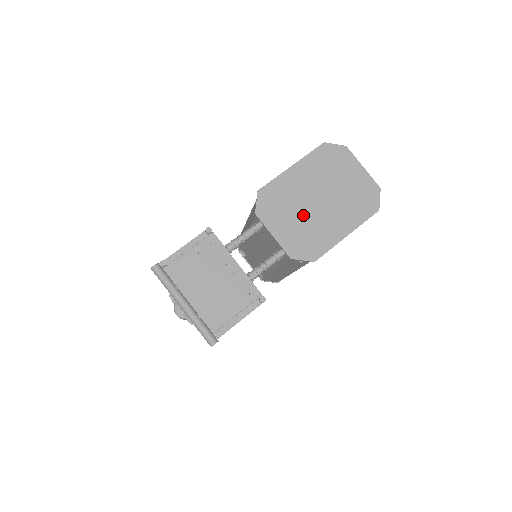
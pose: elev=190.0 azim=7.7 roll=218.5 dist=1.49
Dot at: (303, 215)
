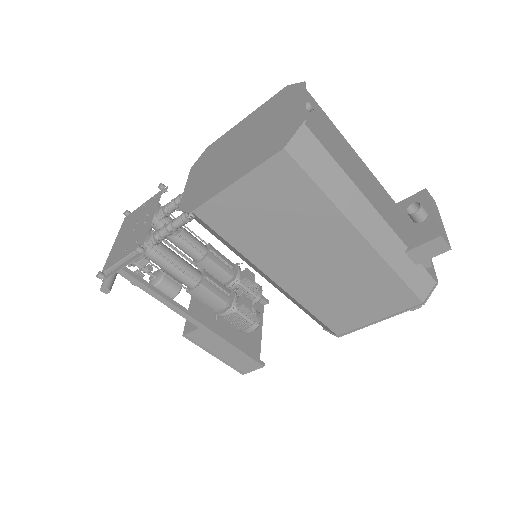
Dot at: (217, 165)
